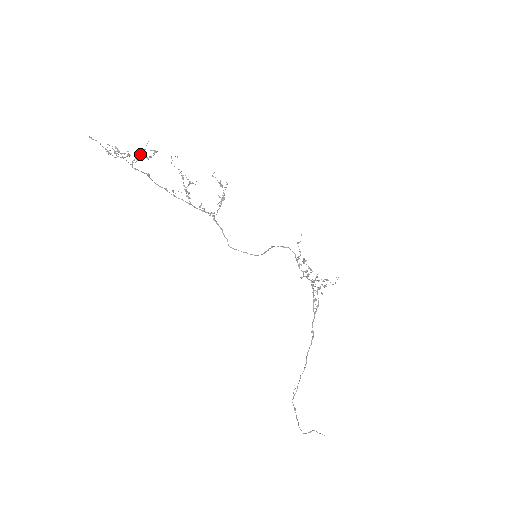
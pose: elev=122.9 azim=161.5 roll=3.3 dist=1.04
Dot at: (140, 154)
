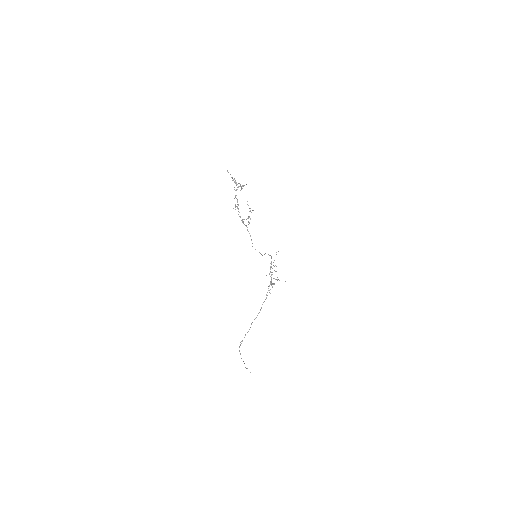
Dot at: (242, 186)
